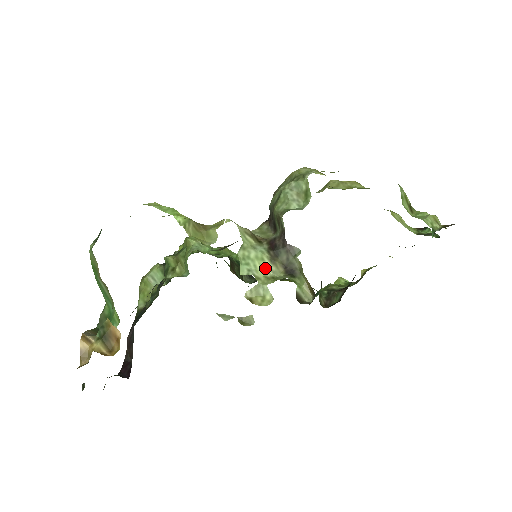
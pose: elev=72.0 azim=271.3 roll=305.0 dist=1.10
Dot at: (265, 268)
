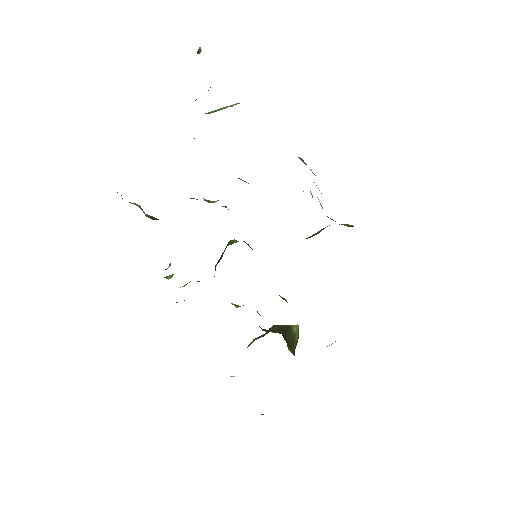
Dot at: (321, 205)
